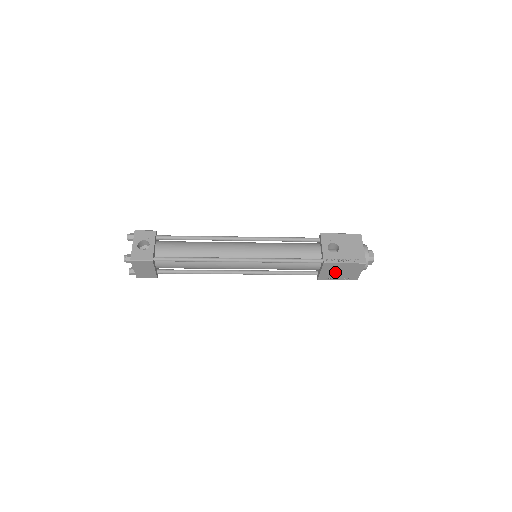
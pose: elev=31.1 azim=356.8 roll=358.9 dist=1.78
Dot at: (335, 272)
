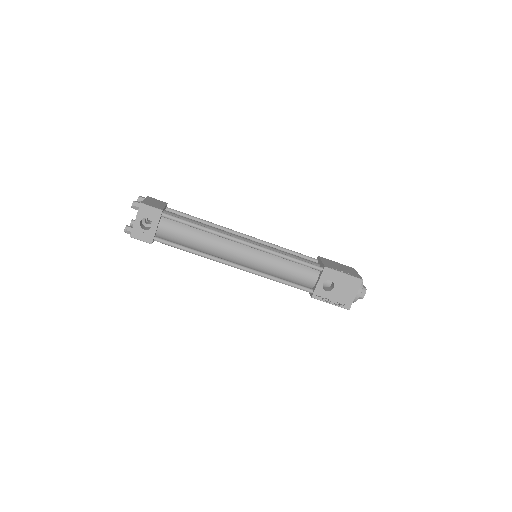
Dot at: occluded
